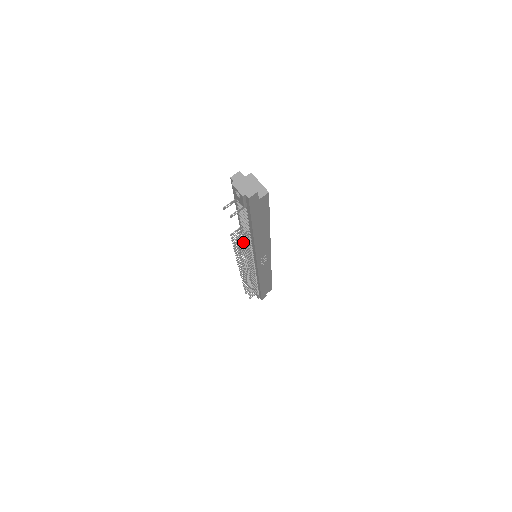
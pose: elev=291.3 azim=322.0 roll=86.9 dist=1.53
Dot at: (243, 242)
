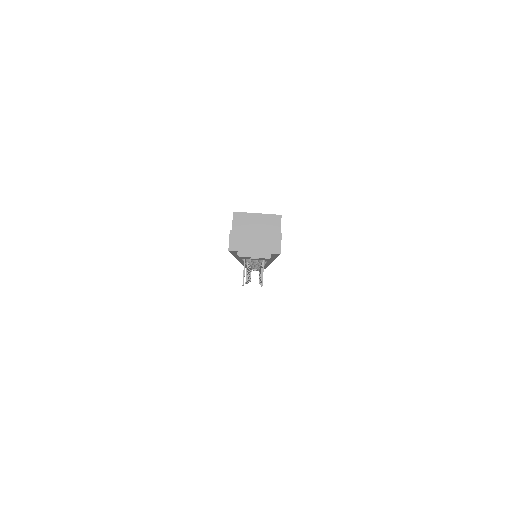
Dot at: occluded
